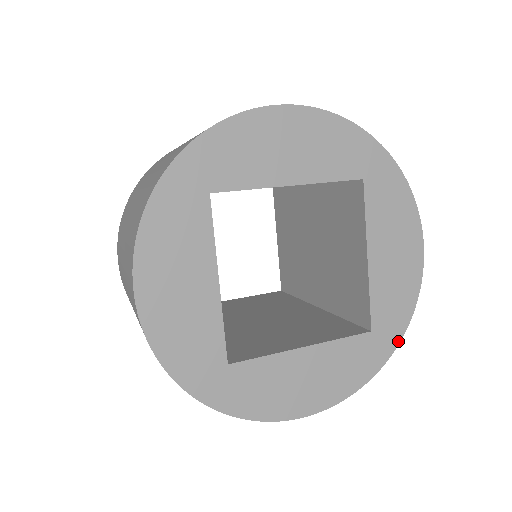
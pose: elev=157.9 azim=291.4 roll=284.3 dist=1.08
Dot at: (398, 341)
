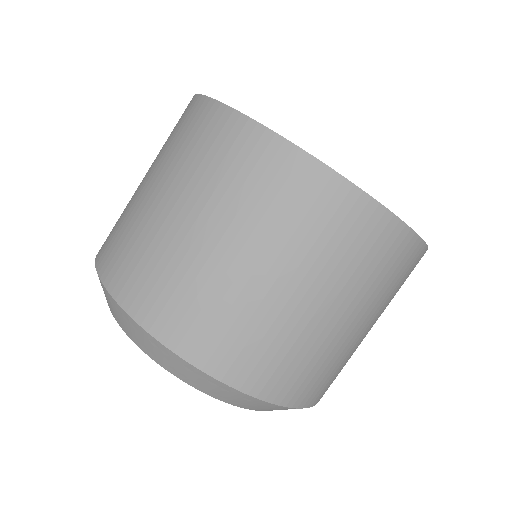
Dot at: occluded
